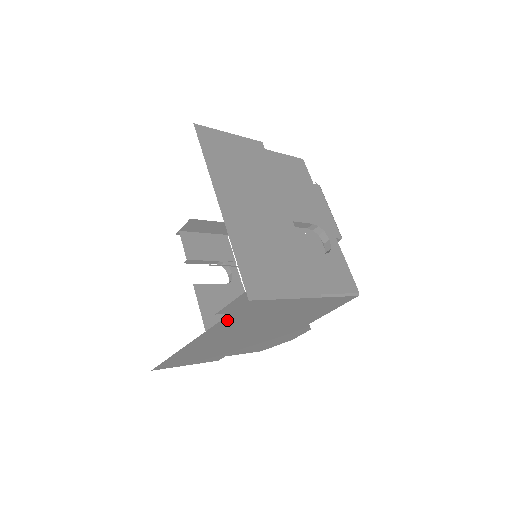
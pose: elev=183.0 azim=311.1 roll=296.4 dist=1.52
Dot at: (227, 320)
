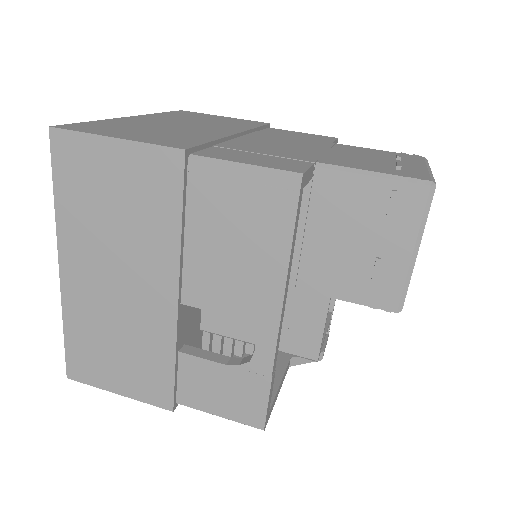
Dot at: occluded
